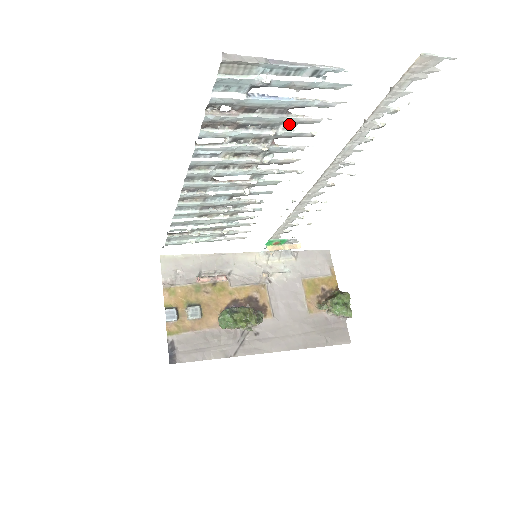
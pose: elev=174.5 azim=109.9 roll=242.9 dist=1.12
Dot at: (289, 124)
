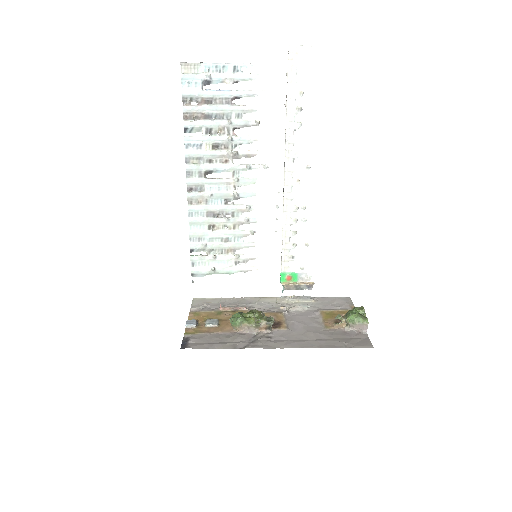
Dot at: (237, 114)
